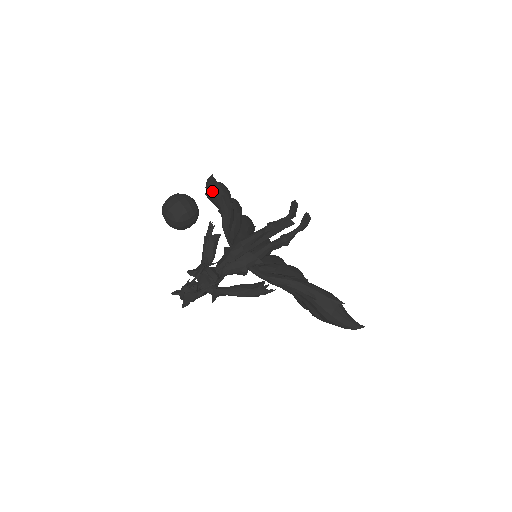
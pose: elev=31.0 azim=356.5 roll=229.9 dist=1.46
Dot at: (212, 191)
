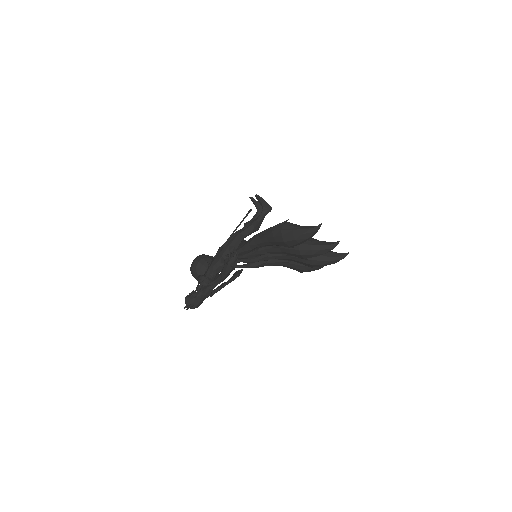
Dot at: occluded
